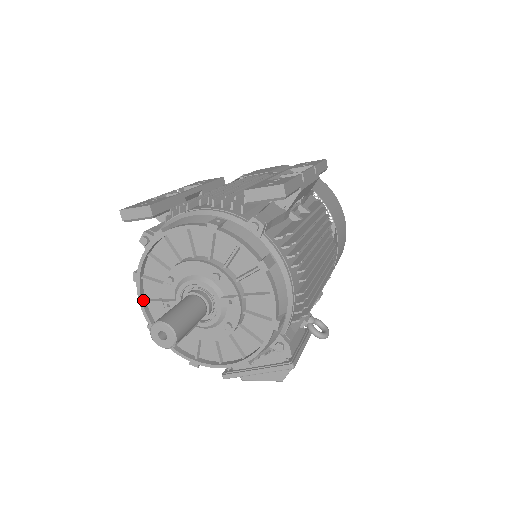
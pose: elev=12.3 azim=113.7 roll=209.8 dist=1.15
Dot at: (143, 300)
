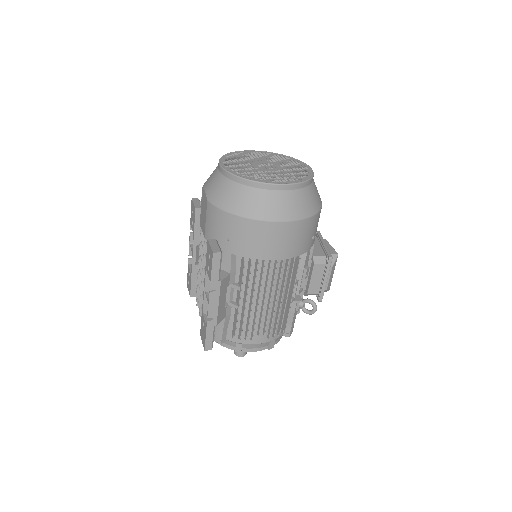
Dot at: occluded
